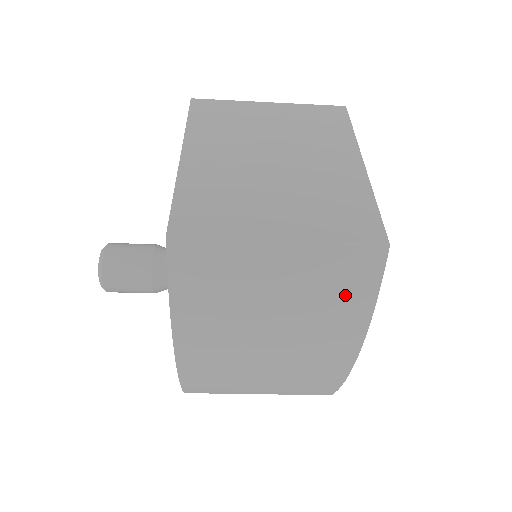
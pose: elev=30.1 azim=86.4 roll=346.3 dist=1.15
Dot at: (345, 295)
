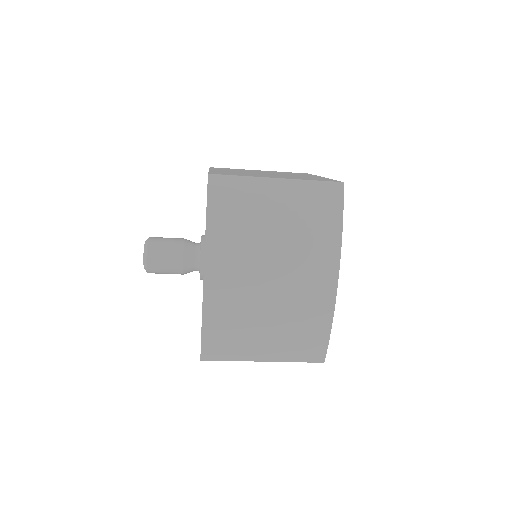
Dot at: (322, 219)
